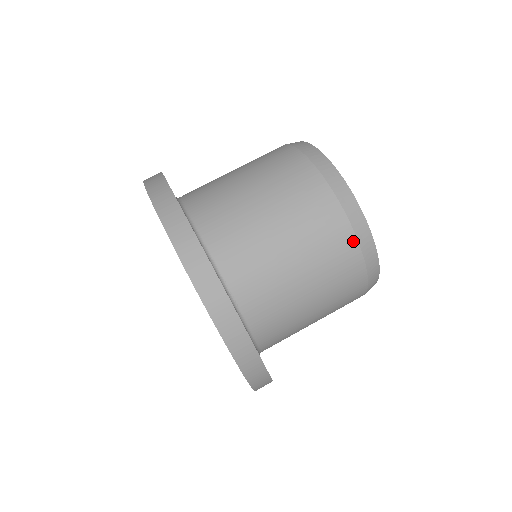
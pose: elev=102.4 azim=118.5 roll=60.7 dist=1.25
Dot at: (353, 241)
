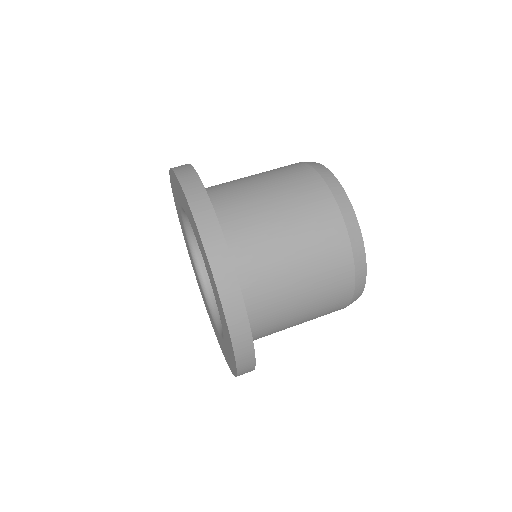
Dot at: (310, 169)
